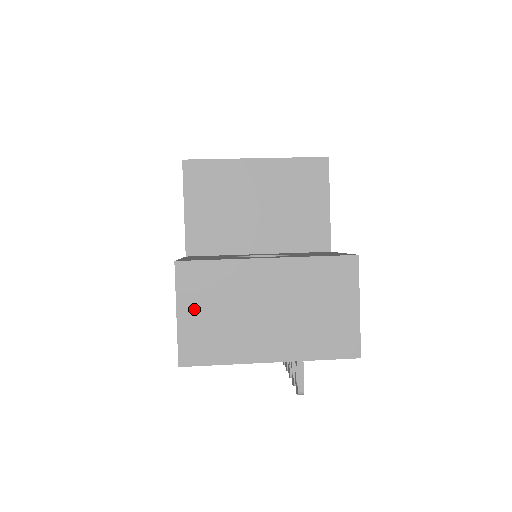
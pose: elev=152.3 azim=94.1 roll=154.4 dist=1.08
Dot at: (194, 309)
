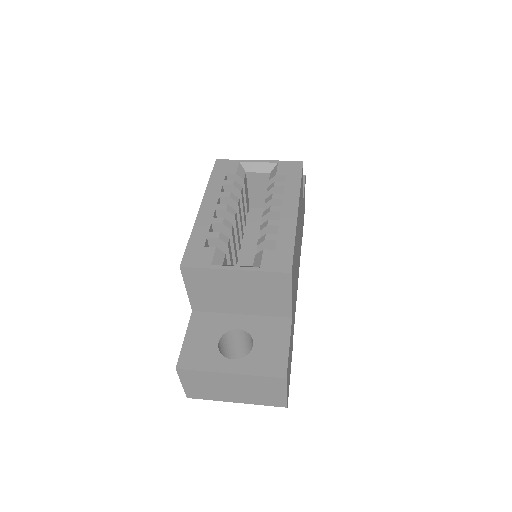
Dot at: (191, 384)
